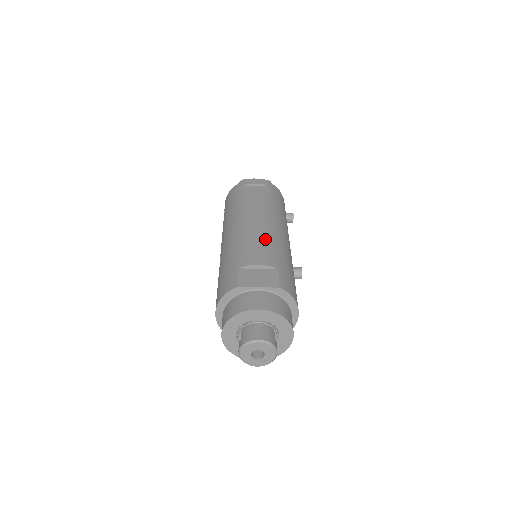
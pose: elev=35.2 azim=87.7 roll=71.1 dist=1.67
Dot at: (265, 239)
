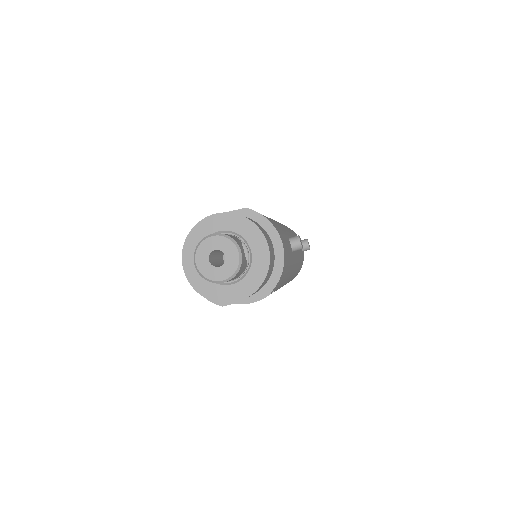
Dot at: occluded
